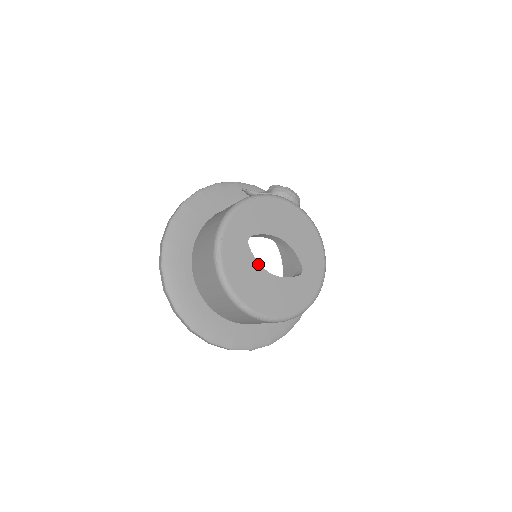
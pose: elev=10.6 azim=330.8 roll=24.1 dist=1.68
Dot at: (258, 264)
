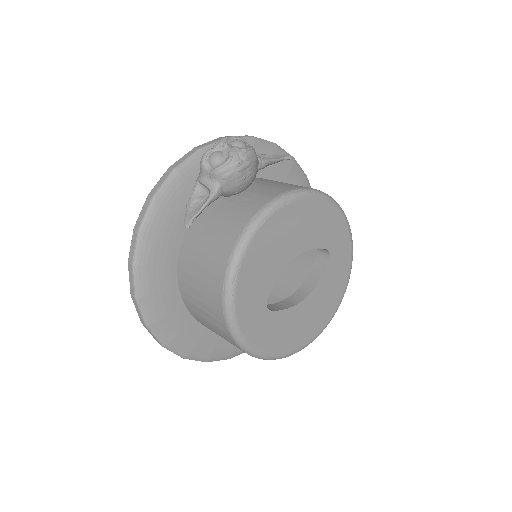
Dot at: (291, 309)
